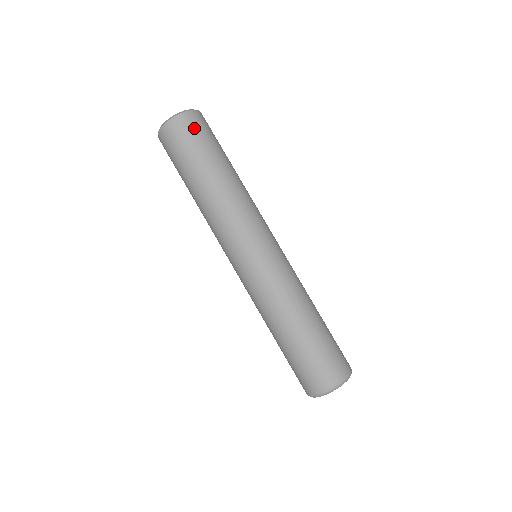
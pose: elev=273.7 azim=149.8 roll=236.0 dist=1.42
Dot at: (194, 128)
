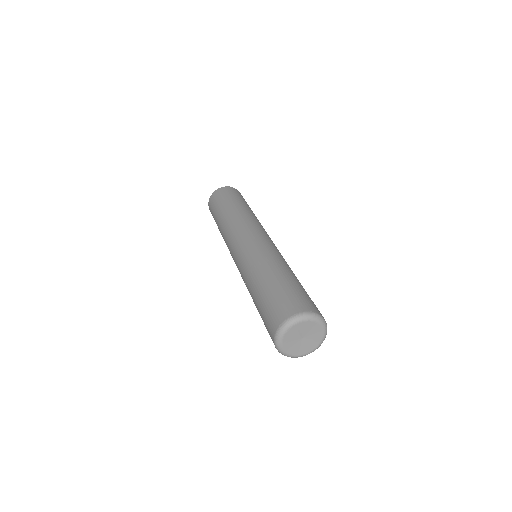
Dot at: occluded
